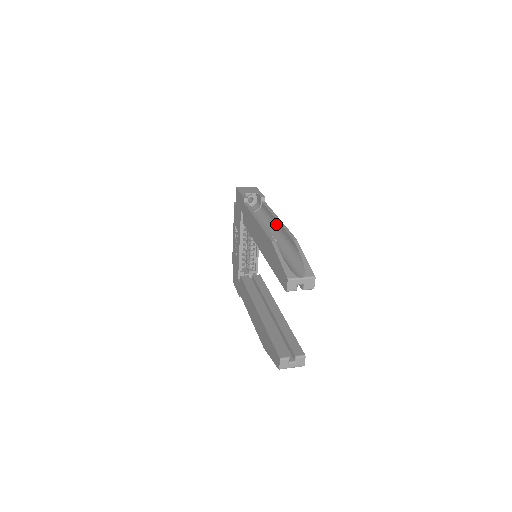
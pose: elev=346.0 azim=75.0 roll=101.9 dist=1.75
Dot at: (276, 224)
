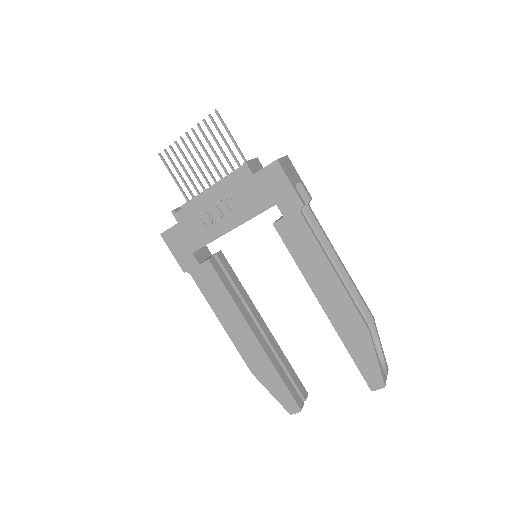
Dot at: (337, 268)
